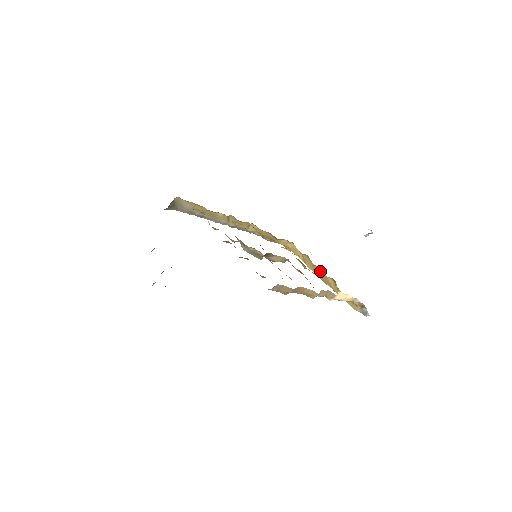
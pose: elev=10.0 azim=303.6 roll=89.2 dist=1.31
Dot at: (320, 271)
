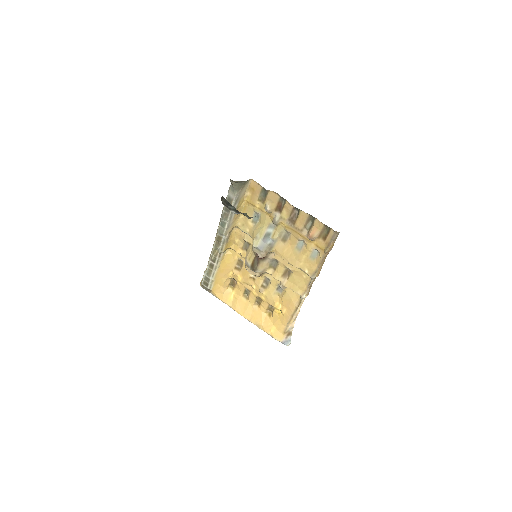
Dot at: (254, 308)
